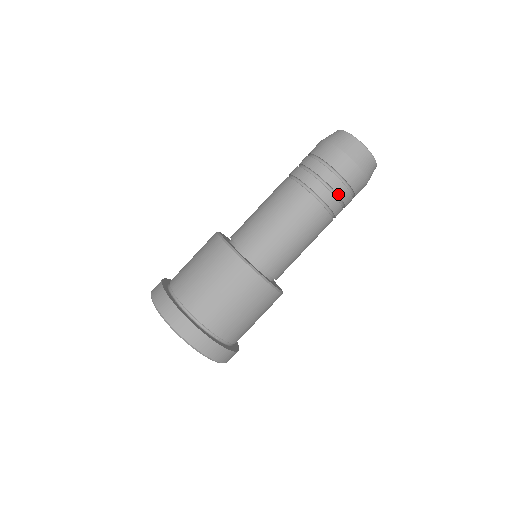
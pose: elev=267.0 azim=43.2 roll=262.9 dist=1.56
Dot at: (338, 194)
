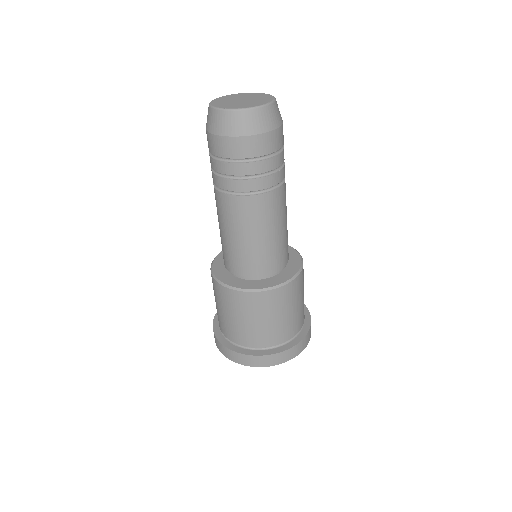
Dot at: (257, 174)
